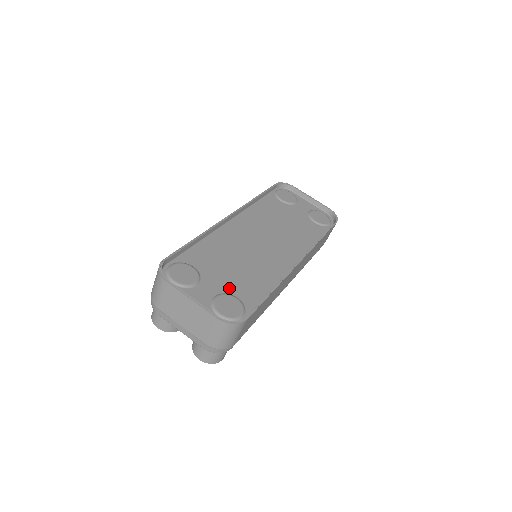
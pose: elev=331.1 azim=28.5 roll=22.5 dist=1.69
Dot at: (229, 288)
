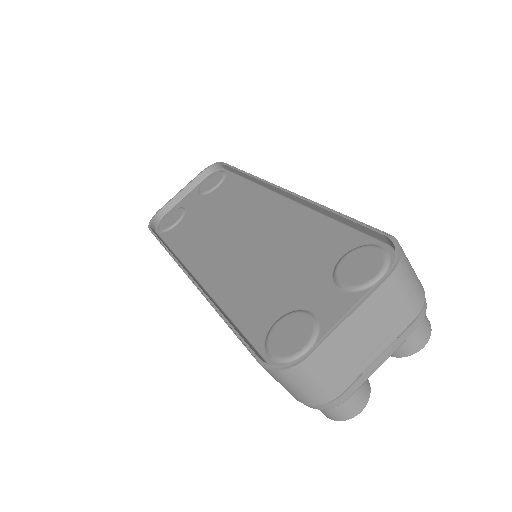
Dot at: (322, 270)
